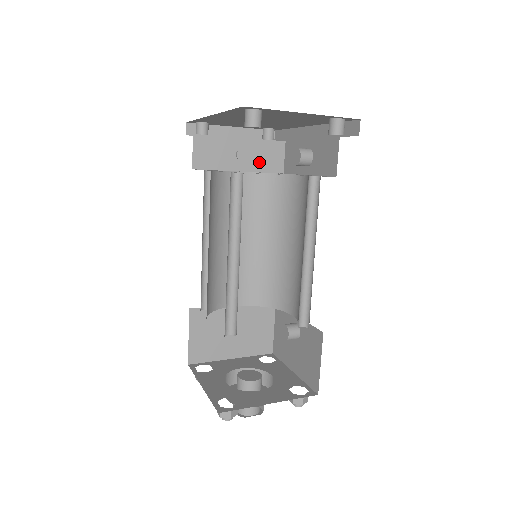
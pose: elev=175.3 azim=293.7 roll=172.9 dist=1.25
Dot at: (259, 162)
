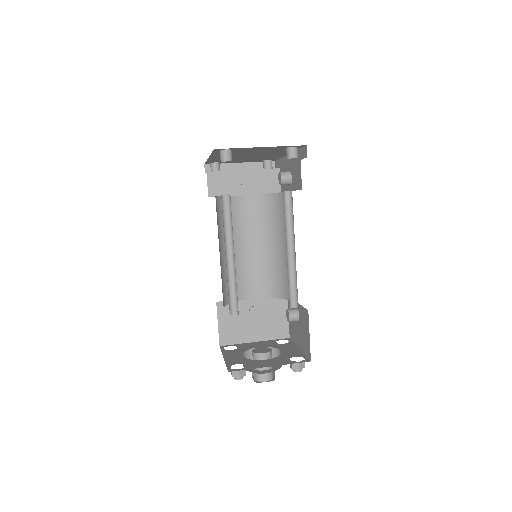
Dot at: (260, 186)
